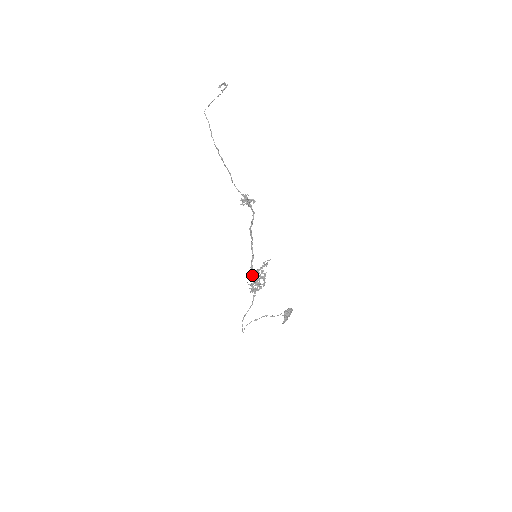
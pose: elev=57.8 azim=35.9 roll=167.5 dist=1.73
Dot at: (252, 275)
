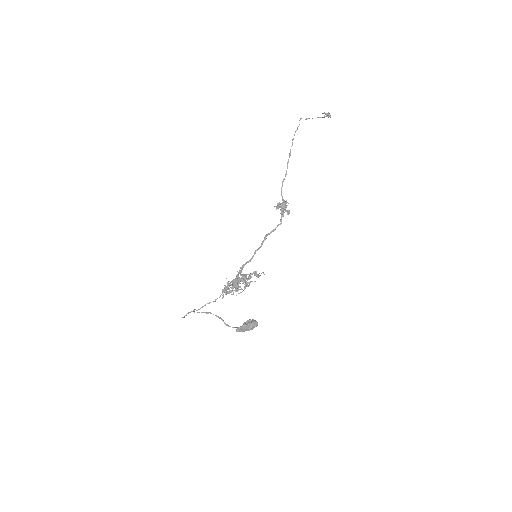
Dot at: (237, 274)
